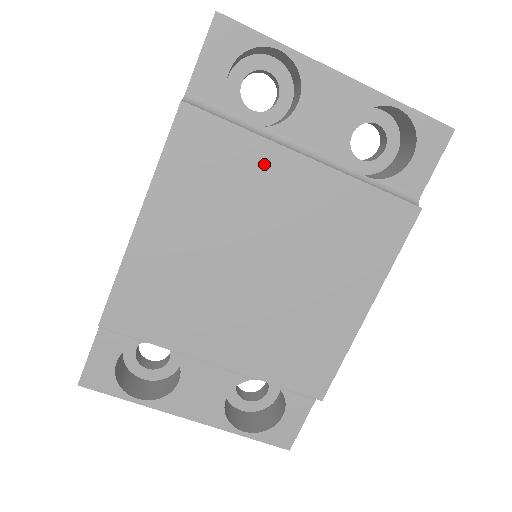
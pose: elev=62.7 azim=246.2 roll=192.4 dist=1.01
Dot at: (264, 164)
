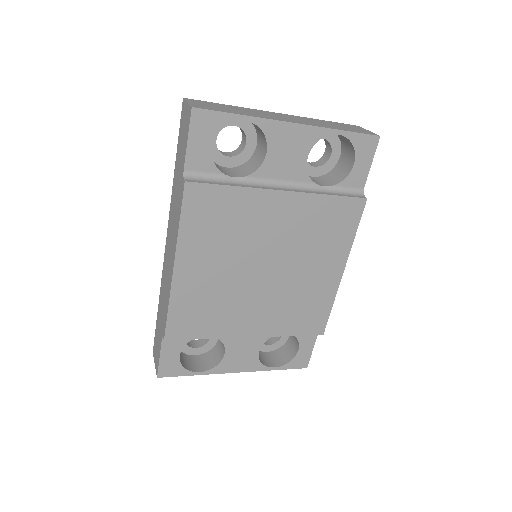
Dot at: (253, 205)
